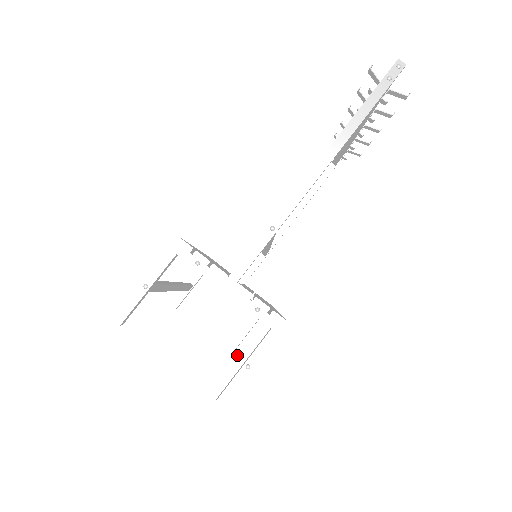
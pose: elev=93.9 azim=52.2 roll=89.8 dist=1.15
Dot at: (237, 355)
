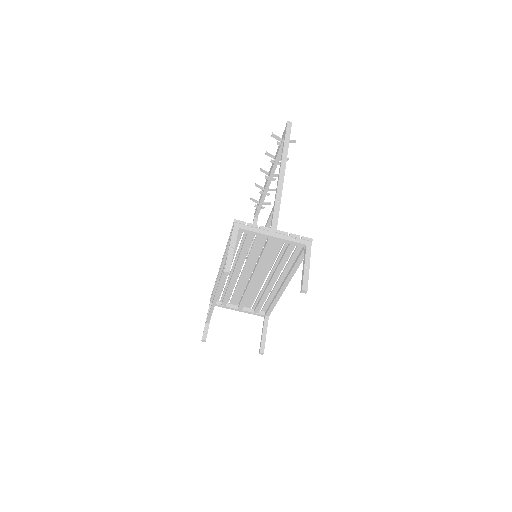
Dot at: (263, 351)
